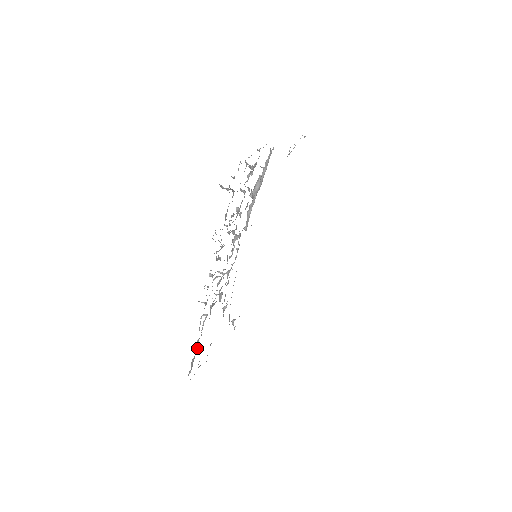
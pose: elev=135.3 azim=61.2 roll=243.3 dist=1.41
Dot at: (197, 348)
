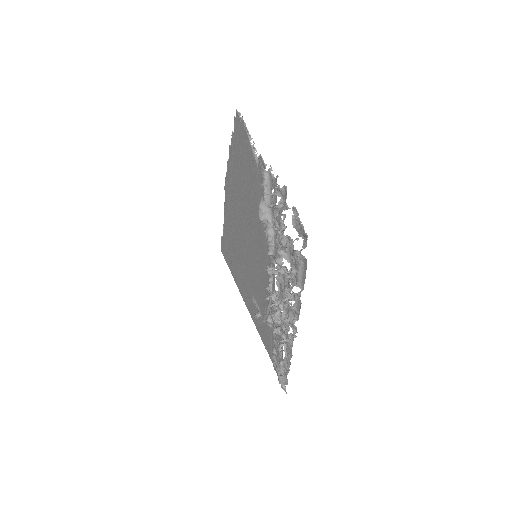
Dot at: (283, 369)
